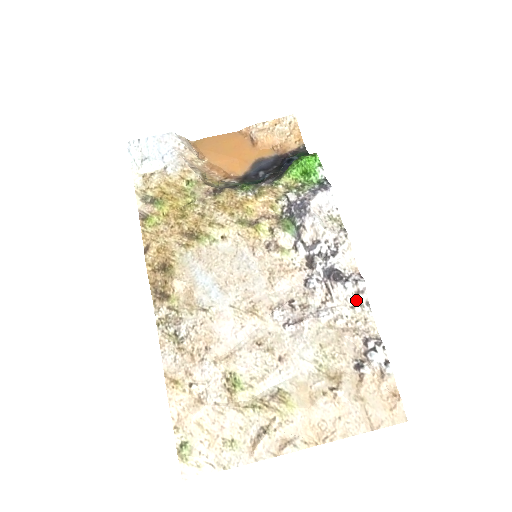
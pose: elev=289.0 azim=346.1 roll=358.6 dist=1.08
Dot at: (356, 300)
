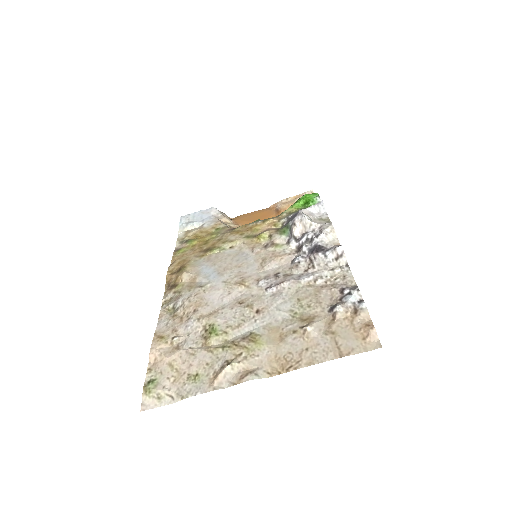
Dot at: (336, 264)
